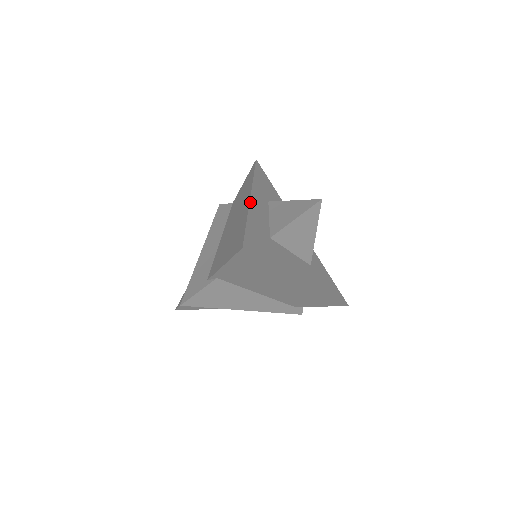
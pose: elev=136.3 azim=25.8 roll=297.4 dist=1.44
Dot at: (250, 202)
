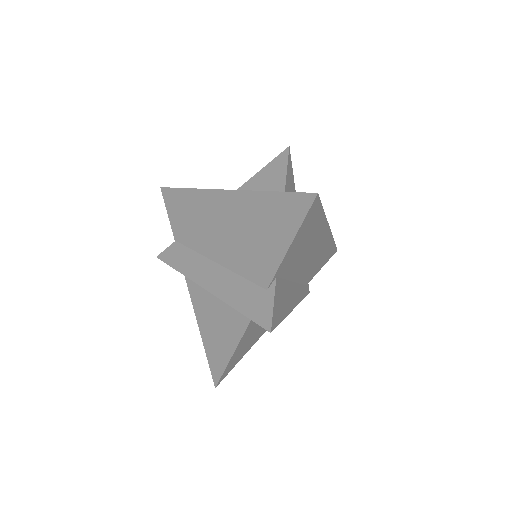
Dot at: (236, 190)
